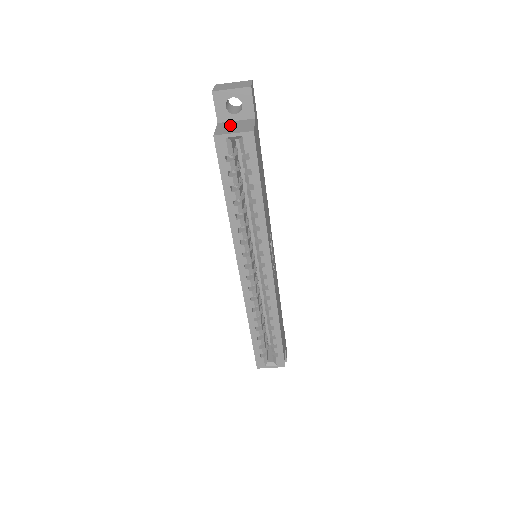
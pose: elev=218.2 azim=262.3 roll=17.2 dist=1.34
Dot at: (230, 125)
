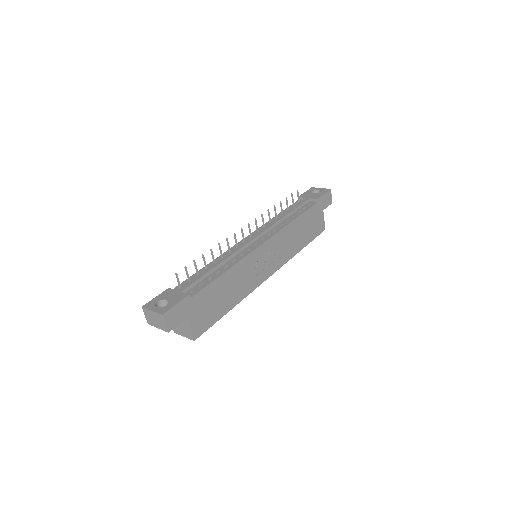
Dot at: occluded
